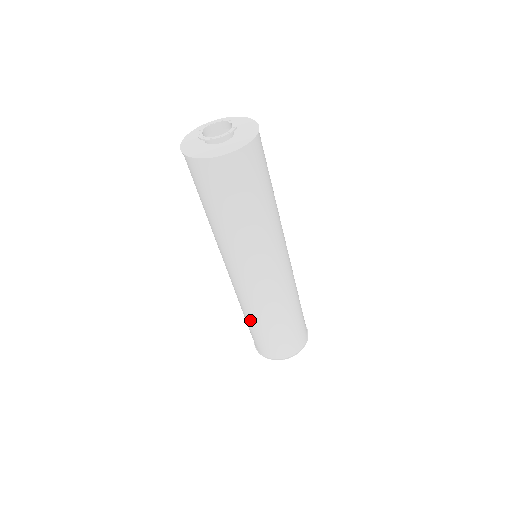
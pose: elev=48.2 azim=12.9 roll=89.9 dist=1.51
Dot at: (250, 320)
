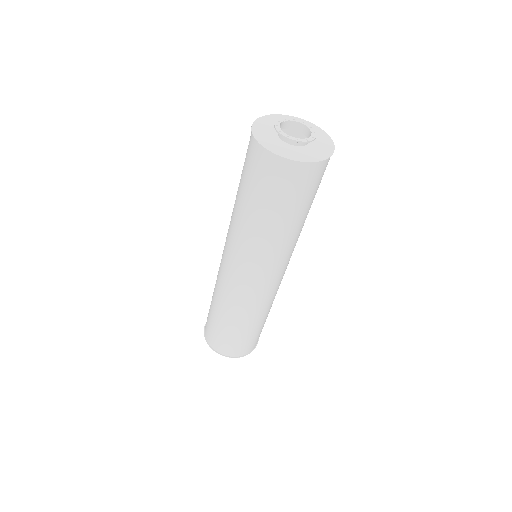
Dot at: (228, 319)
